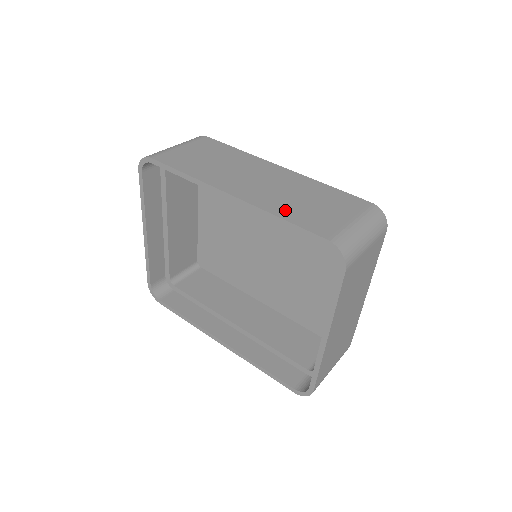
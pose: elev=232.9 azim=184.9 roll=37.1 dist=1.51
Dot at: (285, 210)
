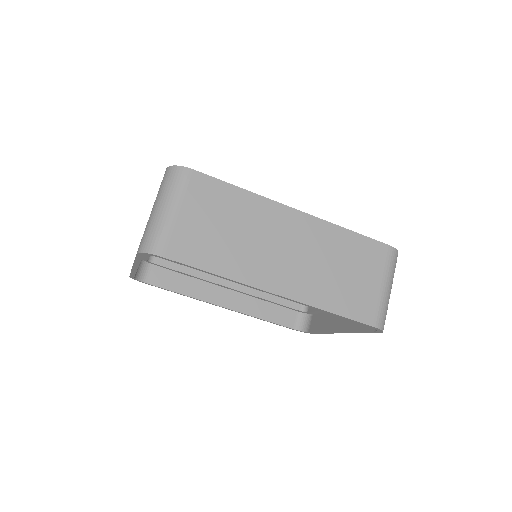
Dot at: (330, 298)
